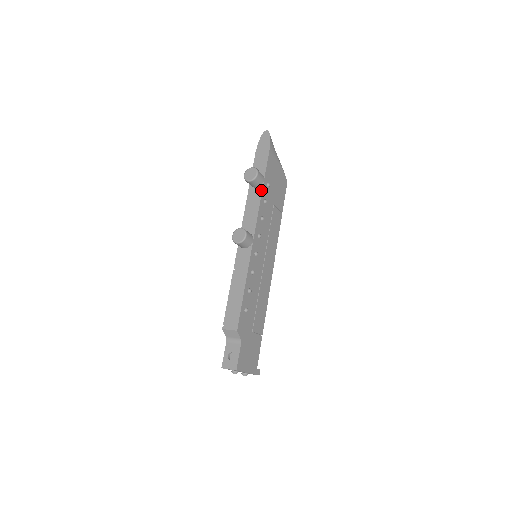
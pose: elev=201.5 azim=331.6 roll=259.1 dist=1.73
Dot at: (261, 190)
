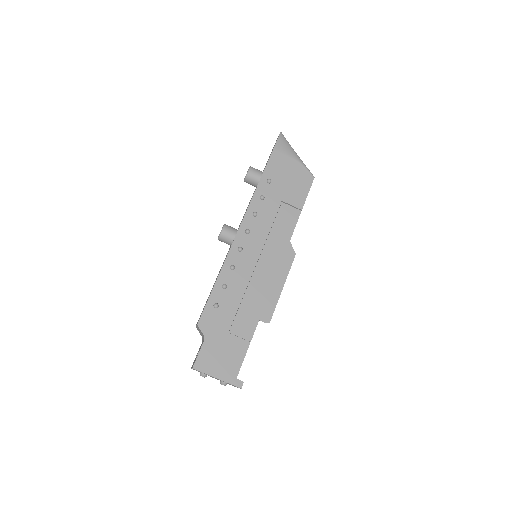
Dot at: occluded
